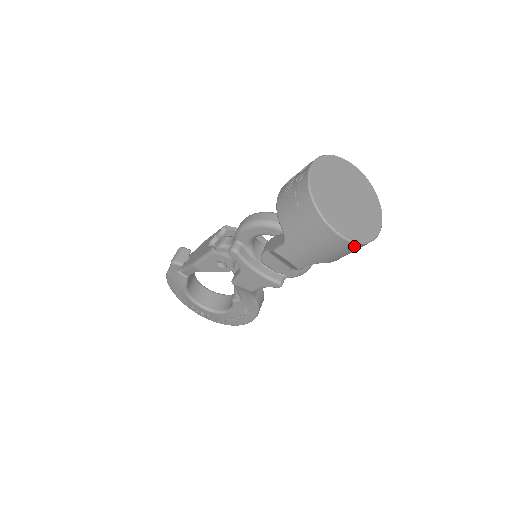
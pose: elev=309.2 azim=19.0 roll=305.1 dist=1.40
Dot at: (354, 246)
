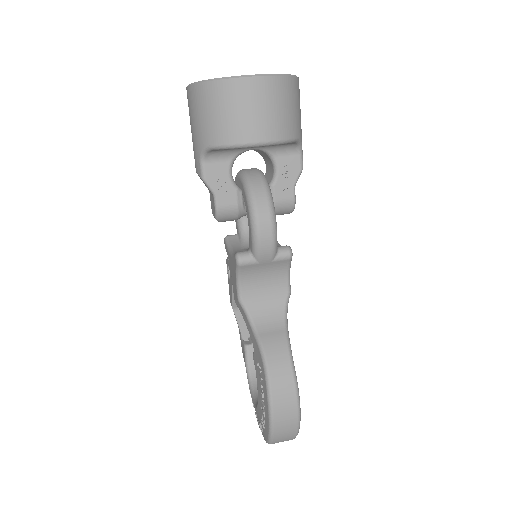
Dot at: (200, 91)
